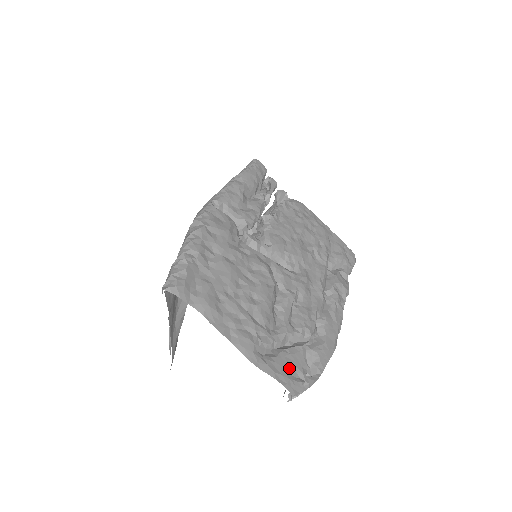
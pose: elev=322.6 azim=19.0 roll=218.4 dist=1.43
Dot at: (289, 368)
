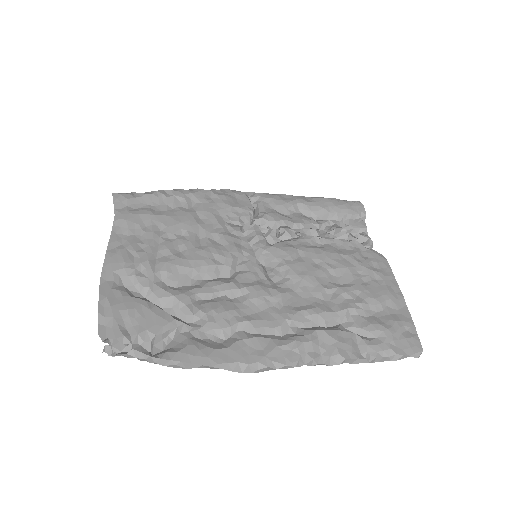
Dot at: (129, 314)
